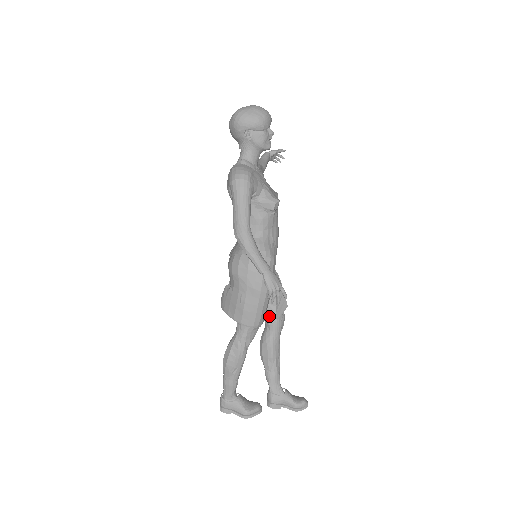
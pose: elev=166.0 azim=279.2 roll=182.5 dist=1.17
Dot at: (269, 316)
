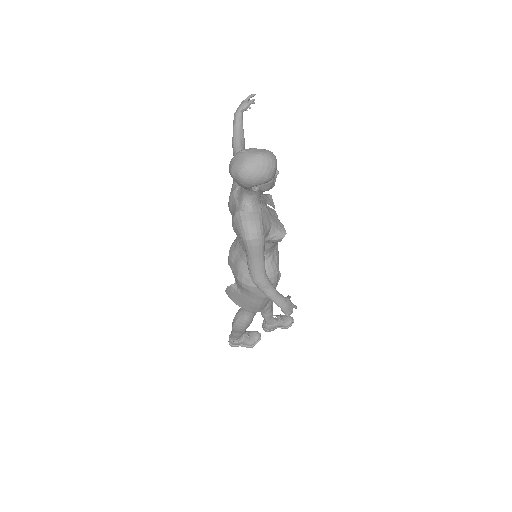
Dot at: occluded
